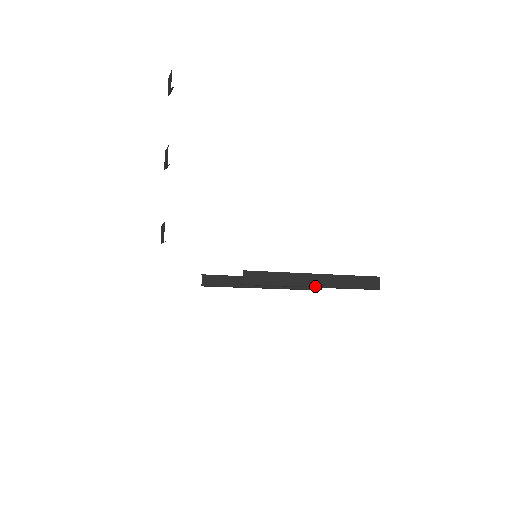
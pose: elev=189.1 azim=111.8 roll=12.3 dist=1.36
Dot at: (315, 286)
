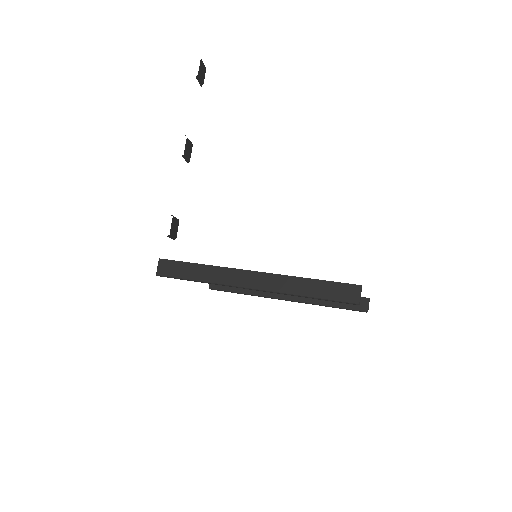
Dot at: (252, 287)
